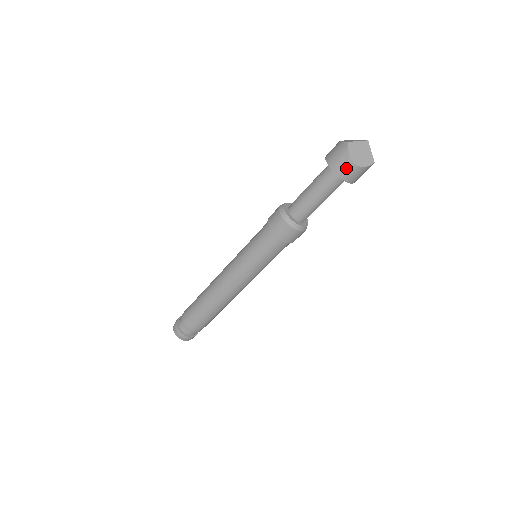
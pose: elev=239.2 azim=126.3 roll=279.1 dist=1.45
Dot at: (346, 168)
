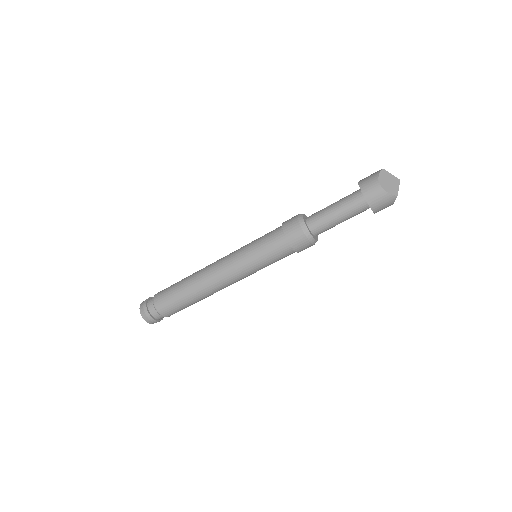
Dot at: (371, 185)
